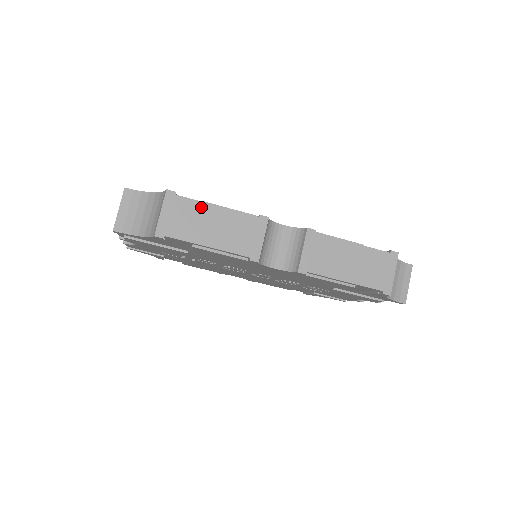
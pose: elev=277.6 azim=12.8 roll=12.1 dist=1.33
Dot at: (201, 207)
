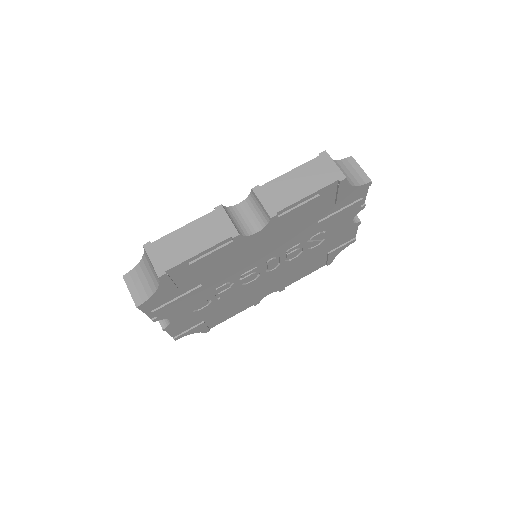
Dot at: (173, 236)
